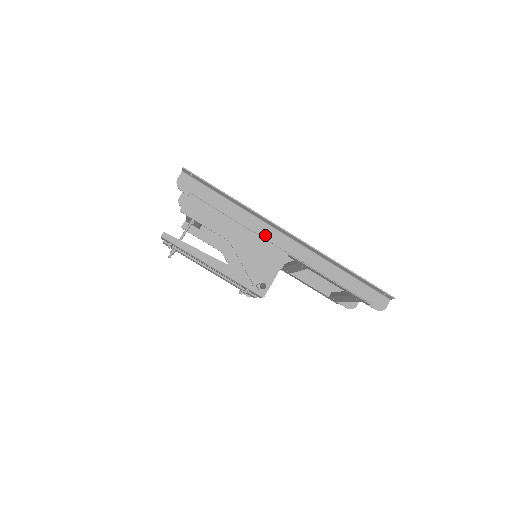
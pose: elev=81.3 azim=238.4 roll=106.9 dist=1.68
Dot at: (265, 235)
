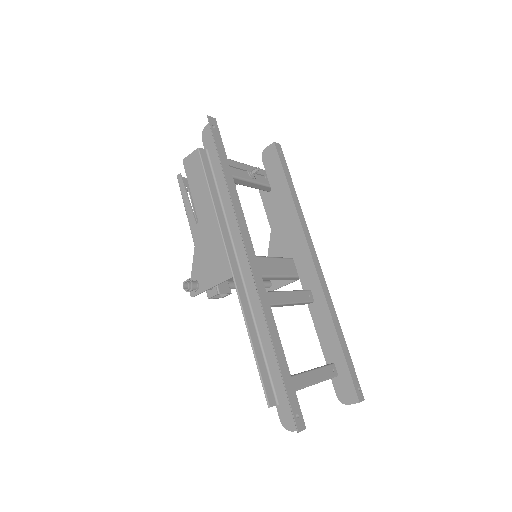
Dot at: (236, 239)
